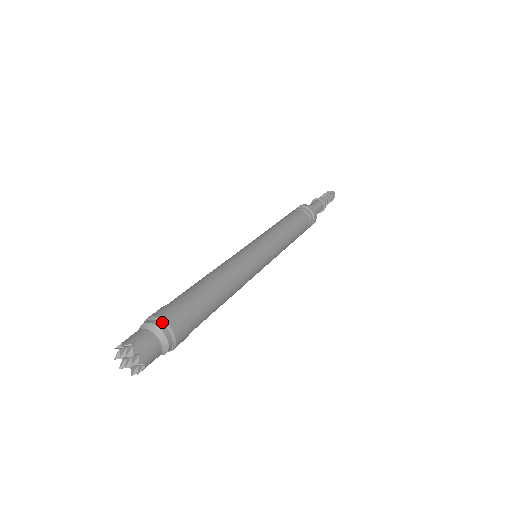
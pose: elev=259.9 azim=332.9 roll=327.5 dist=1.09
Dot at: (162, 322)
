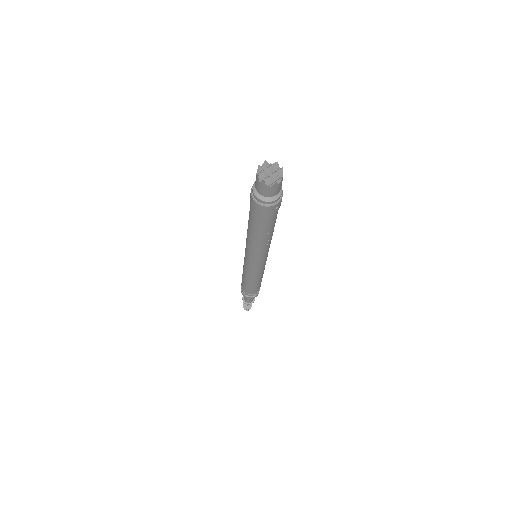
Dot at: occluded
